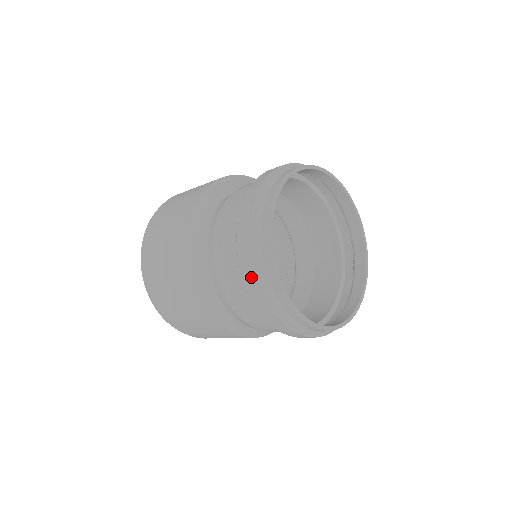
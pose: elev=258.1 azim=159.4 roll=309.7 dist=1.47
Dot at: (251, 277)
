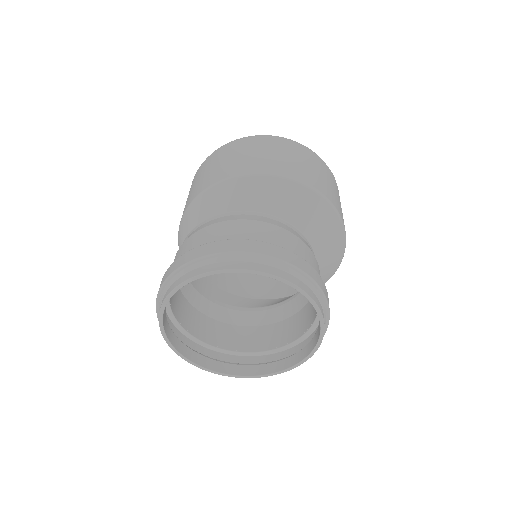
Dot at: occluded
